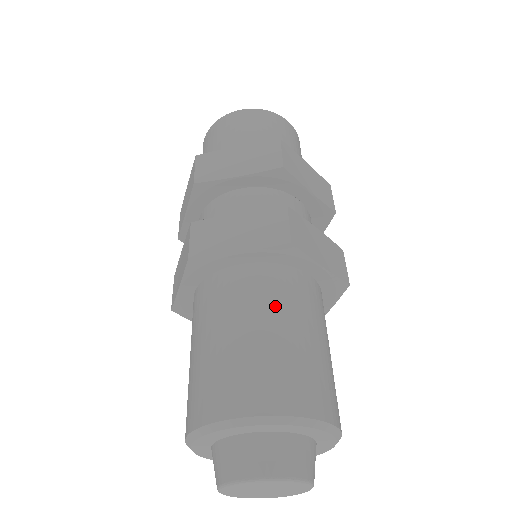
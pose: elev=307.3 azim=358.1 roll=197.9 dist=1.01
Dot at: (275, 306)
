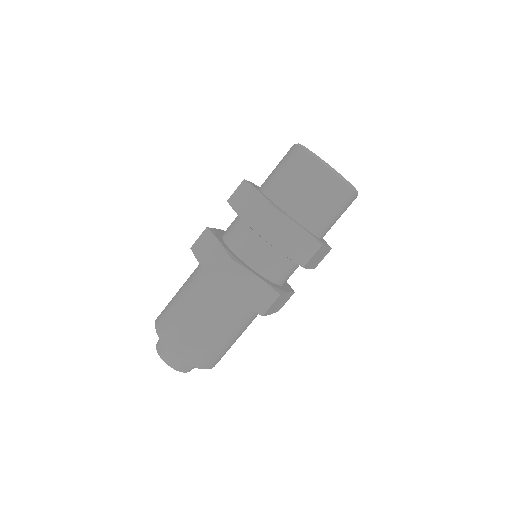
Dot at: (199, 301)
